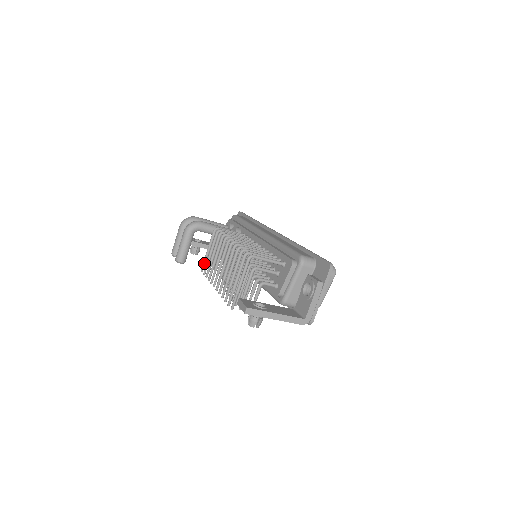
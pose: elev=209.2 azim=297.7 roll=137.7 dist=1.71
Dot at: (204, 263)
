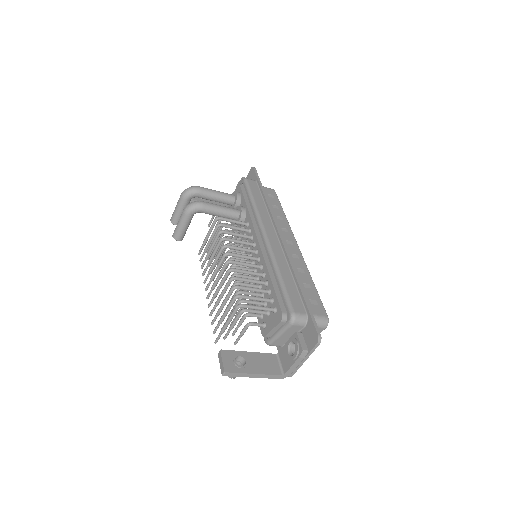
Dot at: (202, 248)
